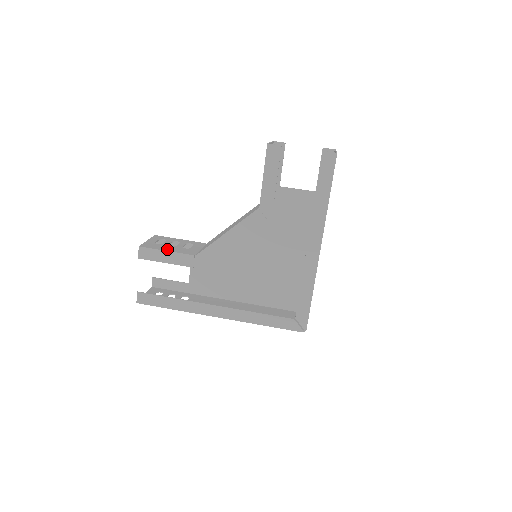
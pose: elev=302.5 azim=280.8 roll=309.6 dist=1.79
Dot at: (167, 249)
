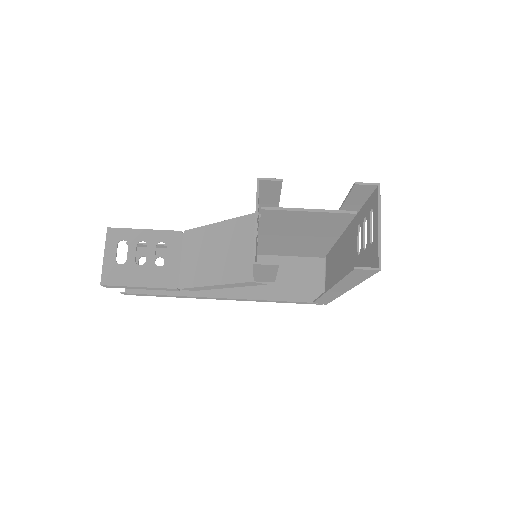
Dot at: (138, 281)
